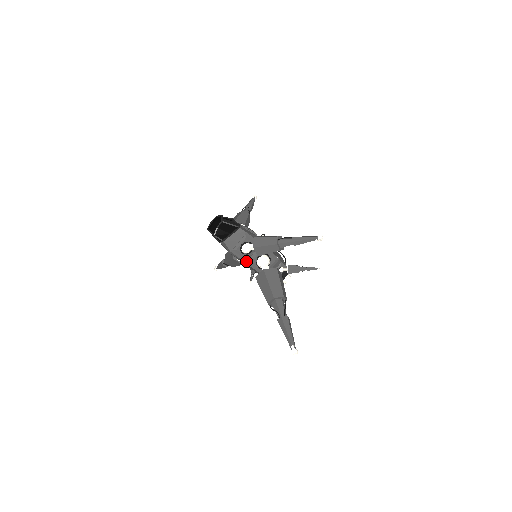
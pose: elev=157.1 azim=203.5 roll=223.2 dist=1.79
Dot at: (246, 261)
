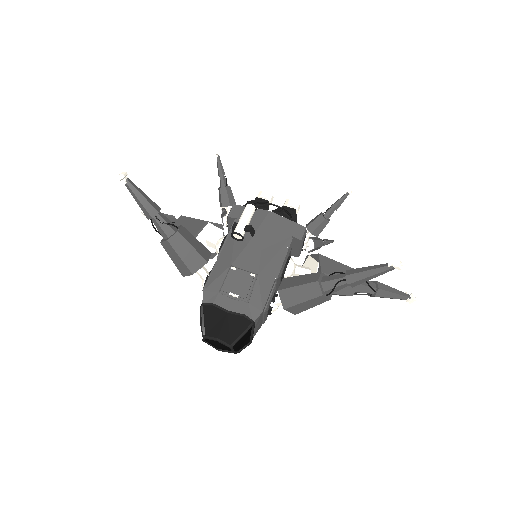
Dot at: occluded
